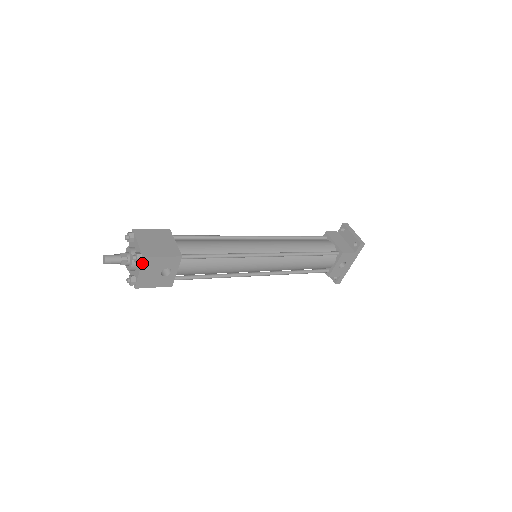
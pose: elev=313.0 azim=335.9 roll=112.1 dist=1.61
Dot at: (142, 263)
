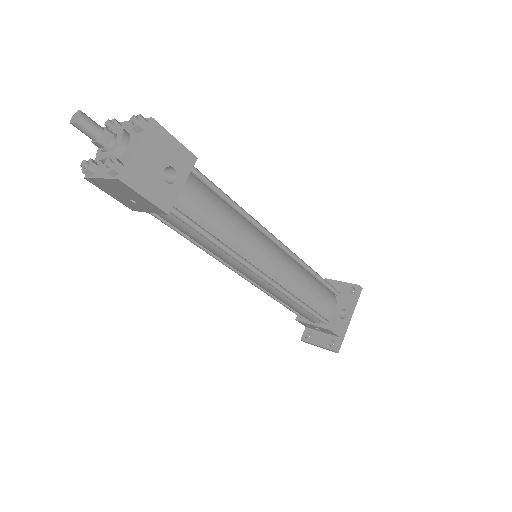
Dot at: (146, 129)
